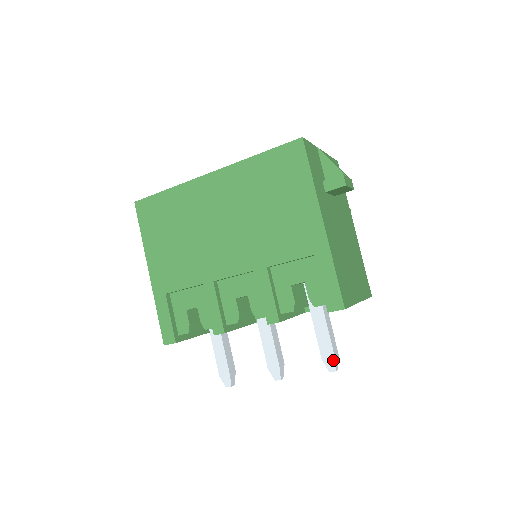
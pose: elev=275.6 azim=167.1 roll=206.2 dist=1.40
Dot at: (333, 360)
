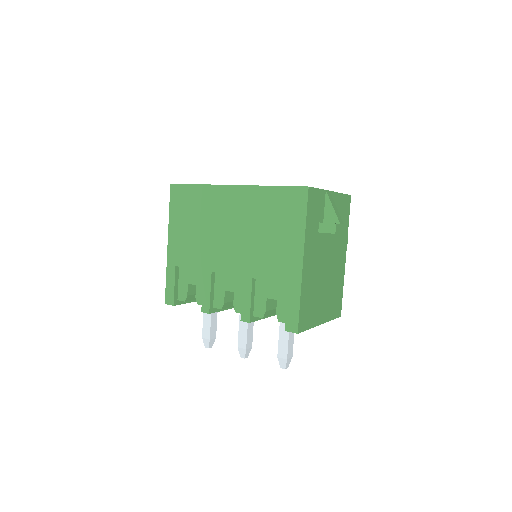
Dot at: (285, 361)
